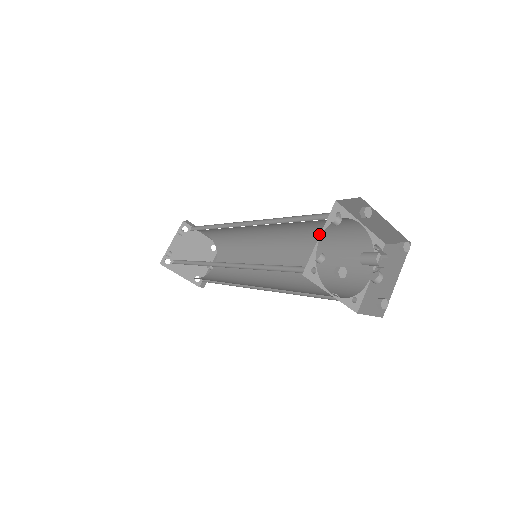
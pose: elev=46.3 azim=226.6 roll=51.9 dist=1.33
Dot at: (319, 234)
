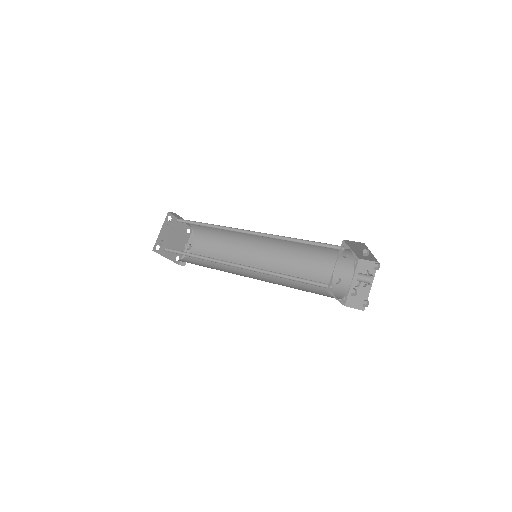
Dot at: (311, 247)
